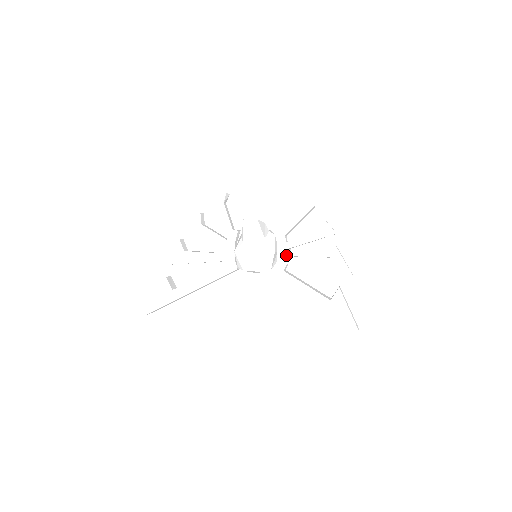
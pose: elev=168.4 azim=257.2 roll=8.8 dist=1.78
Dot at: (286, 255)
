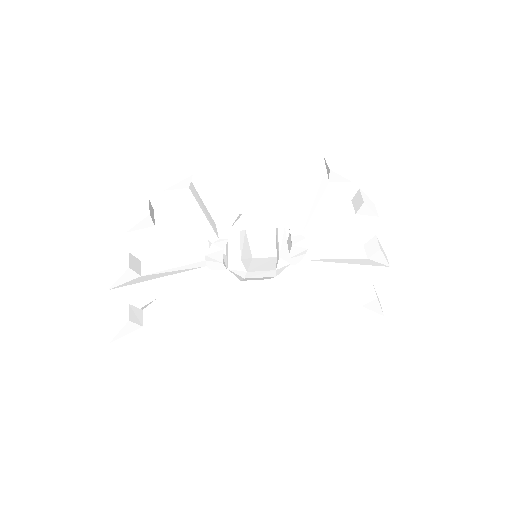
Dot at: (303, 253)
